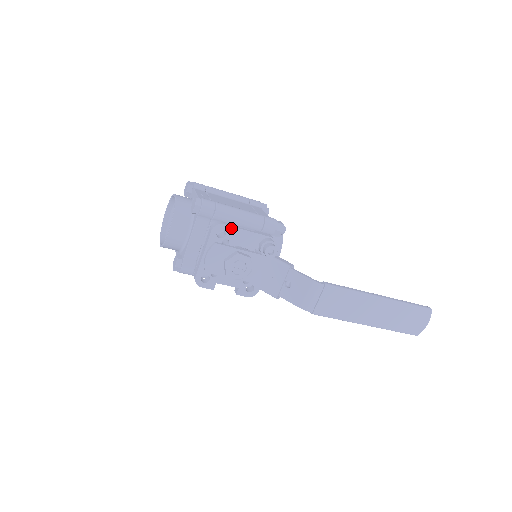
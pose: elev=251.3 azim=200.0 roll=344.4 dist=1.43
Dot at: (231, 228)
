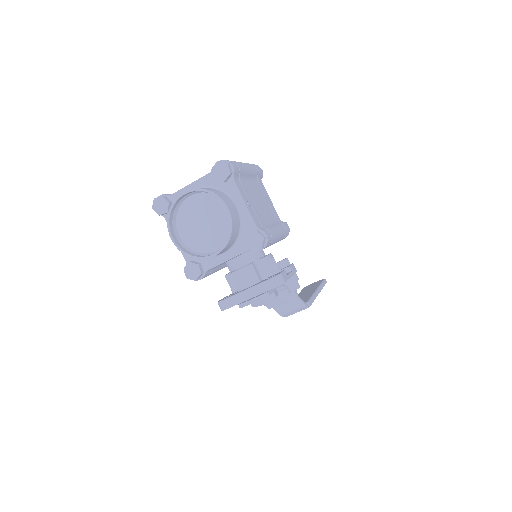
Dot at: occluded
